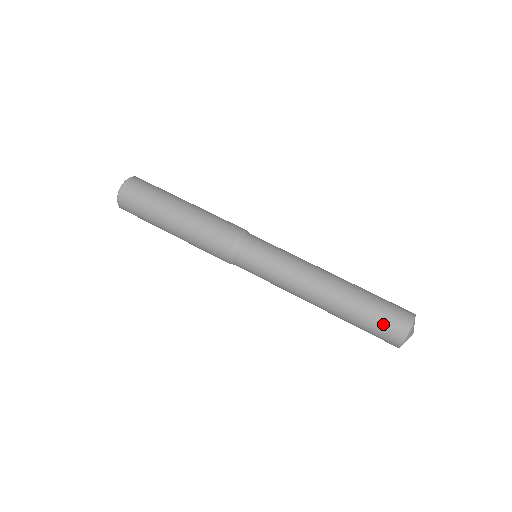
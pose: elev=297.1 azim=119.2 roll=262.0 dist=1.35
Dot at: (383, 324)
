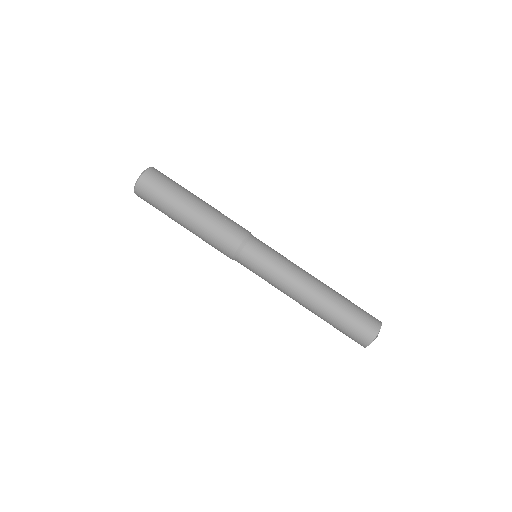
Dot at: (348, 336)
